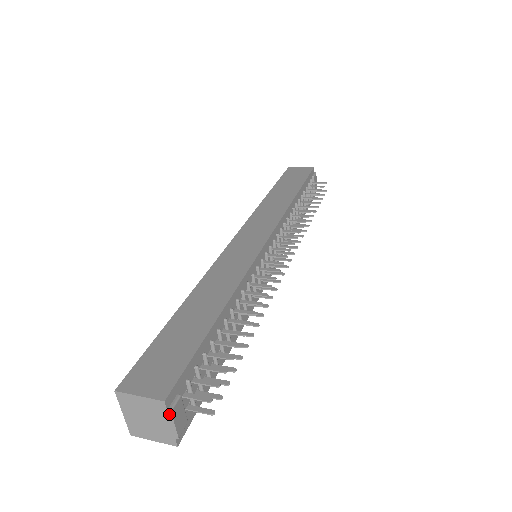
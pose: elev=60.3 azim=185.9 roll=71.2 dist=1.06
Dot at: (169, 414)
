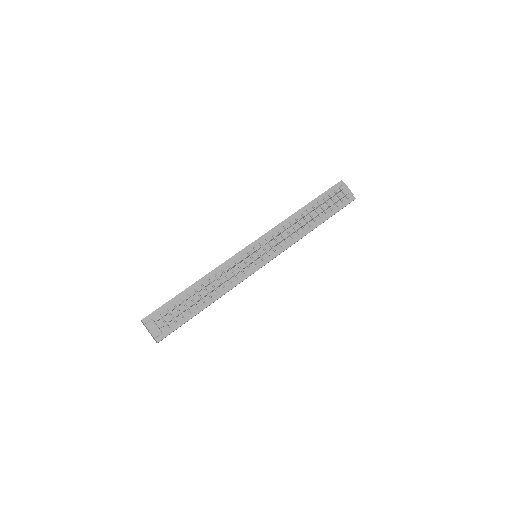
Dot at: (146, 326)
